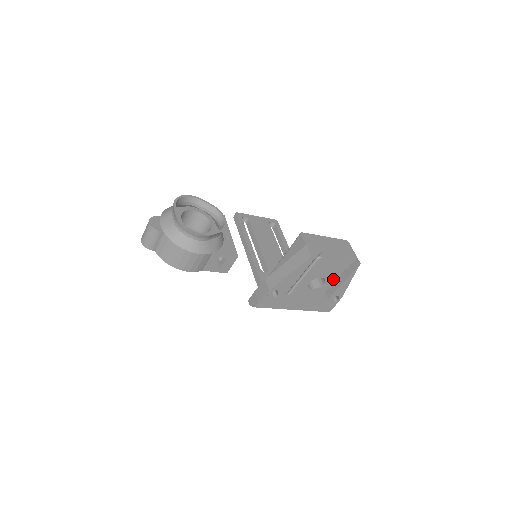
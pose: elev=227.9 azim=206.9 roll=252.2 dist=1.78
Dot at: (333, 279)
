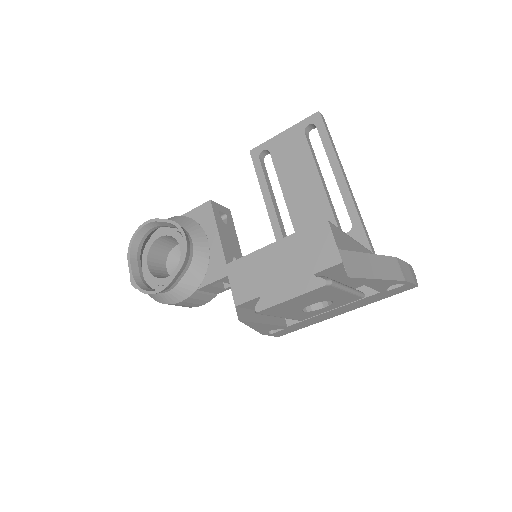
Dot at: (337, 294)
